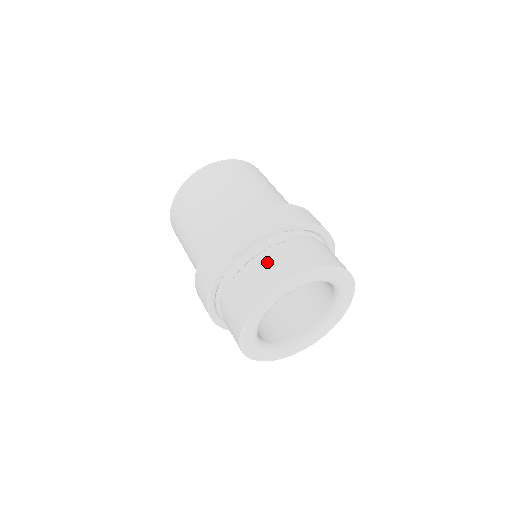
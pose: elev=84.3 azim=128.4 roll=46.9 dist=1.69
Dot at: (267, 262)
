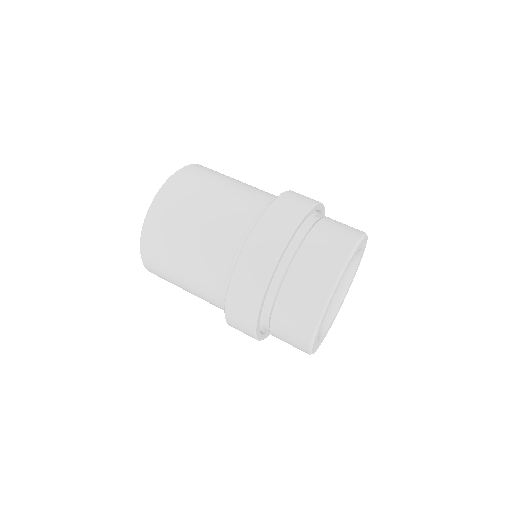
Dot at: (285, 318)
